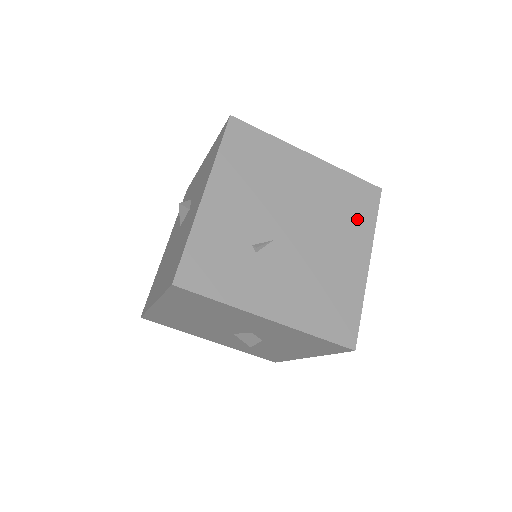
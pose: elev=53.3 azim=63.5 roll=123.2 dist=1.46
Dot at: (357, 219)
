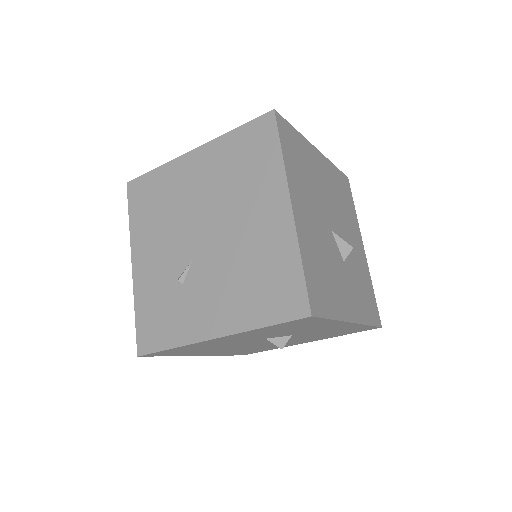
Dot at: (260, 169)
